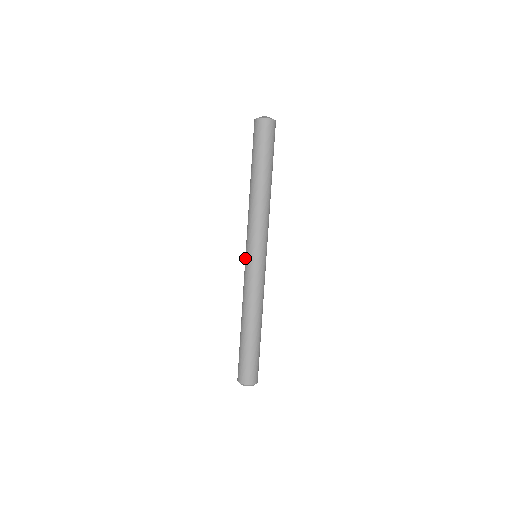
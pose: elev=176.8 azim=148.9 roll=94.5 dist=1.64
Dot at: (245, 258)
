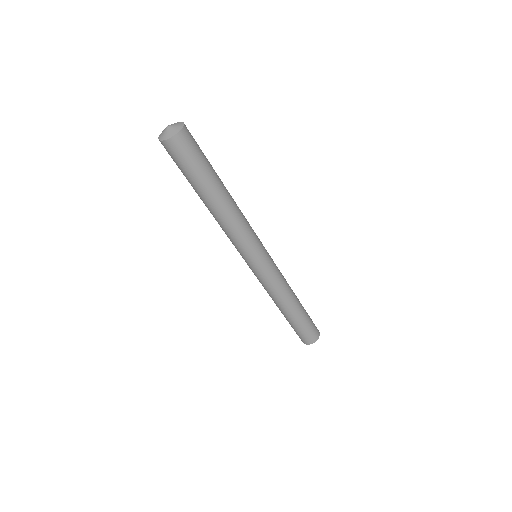
Dot at: occluded
